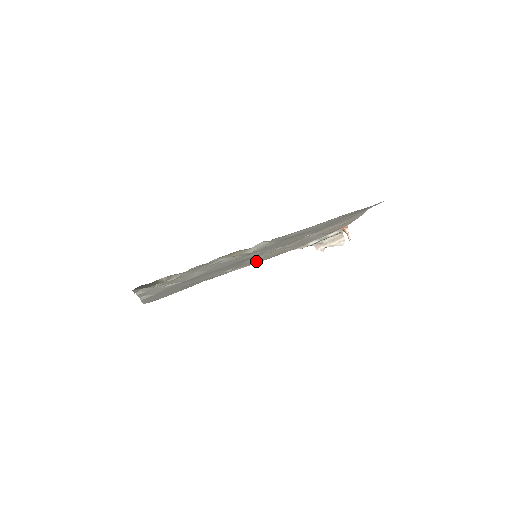
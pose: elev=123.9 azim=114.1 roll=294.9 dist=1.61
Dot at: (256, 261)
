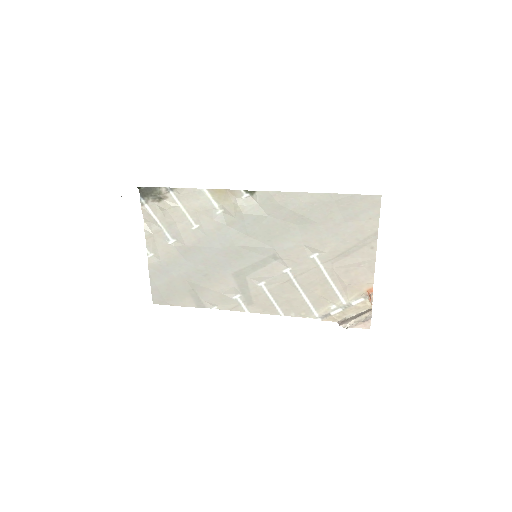
Dot at: (267, 303)
